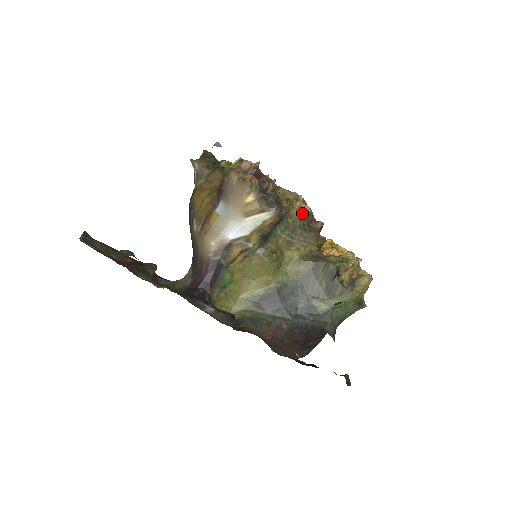
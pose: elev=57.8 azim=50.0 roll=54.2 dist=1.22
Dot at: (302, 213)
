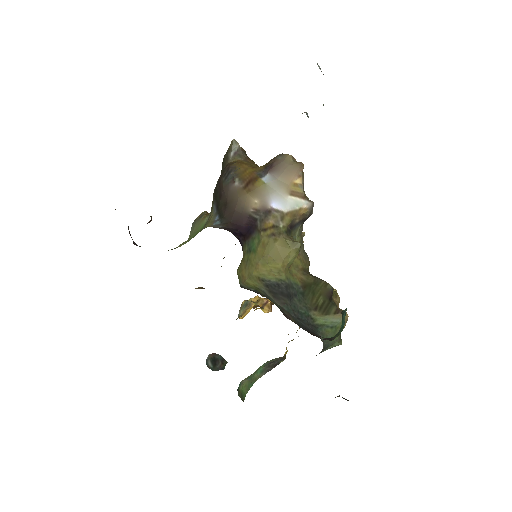
Dot at: occluded
